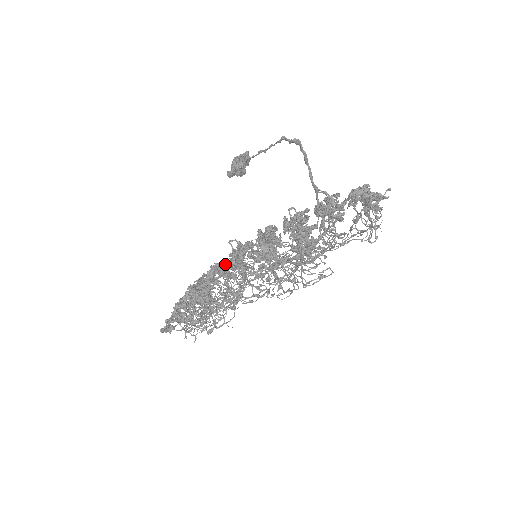
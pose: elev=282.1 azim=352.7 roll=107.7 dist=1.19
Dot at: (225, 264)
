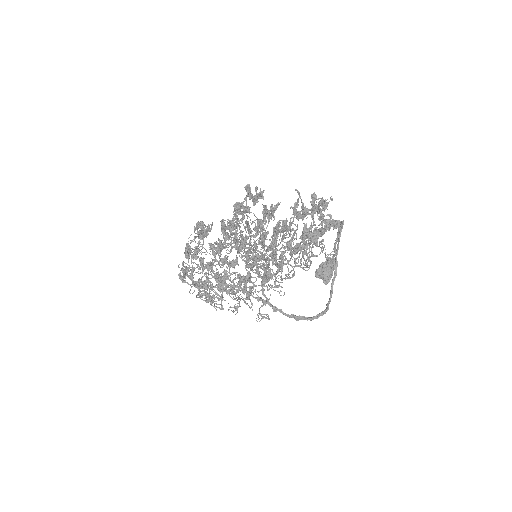
Dot at: (228, 222)
